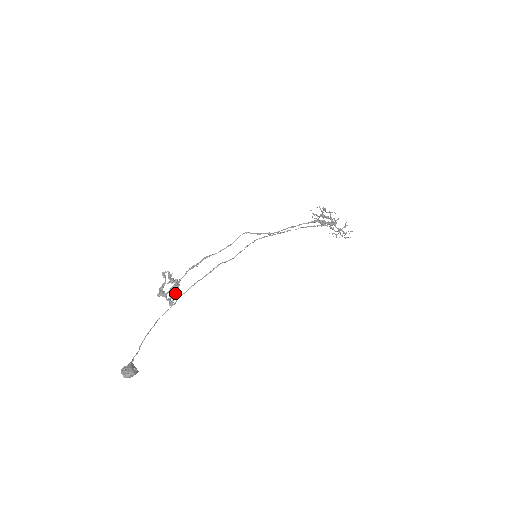
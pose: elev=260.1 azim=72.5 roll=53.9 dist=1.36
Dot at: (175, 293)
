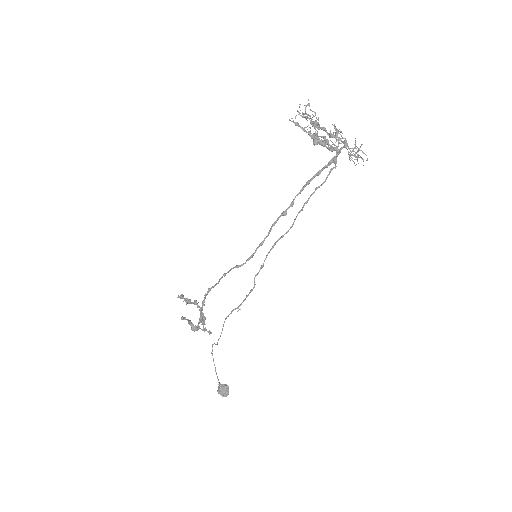
Dot at: (204, 321)
